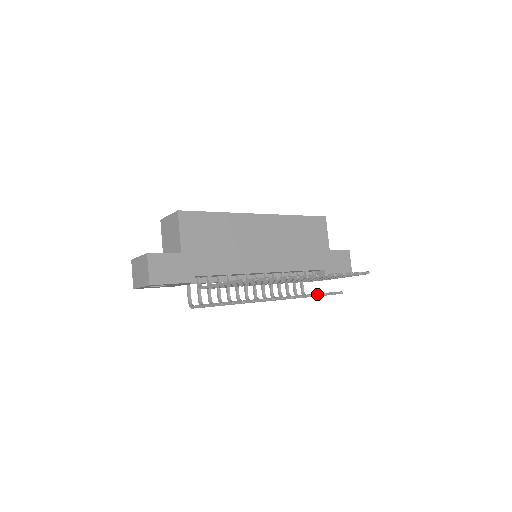
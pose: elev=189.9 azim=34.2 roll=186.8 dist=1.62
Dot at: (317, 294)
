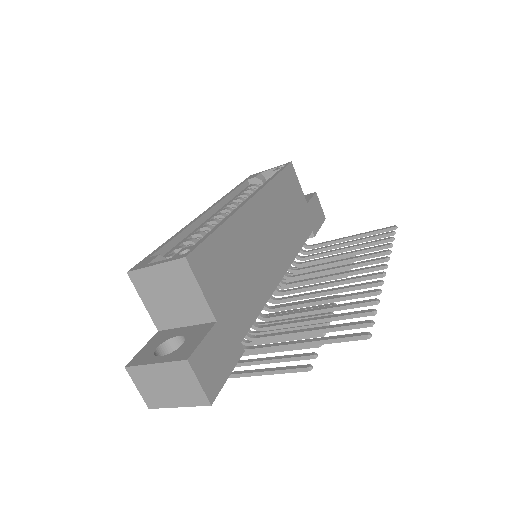
Dot at: occluded
